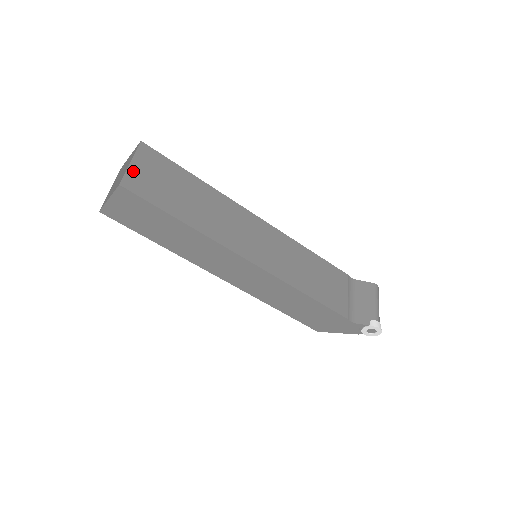
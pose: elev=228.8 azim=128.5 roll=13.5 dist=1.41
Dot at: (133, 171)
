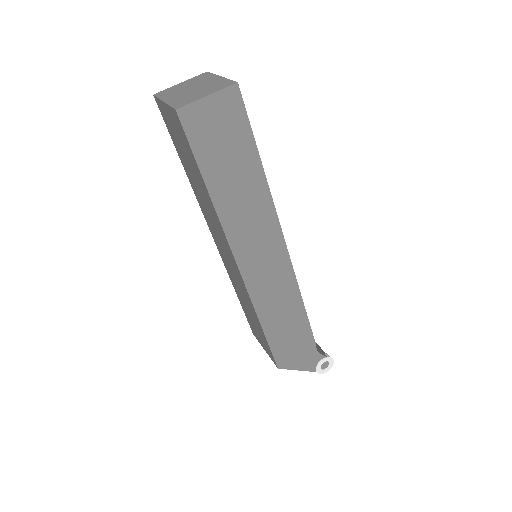
Dot at: occluded
